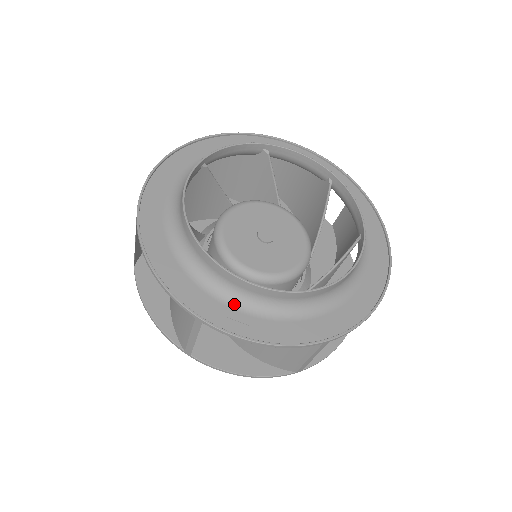
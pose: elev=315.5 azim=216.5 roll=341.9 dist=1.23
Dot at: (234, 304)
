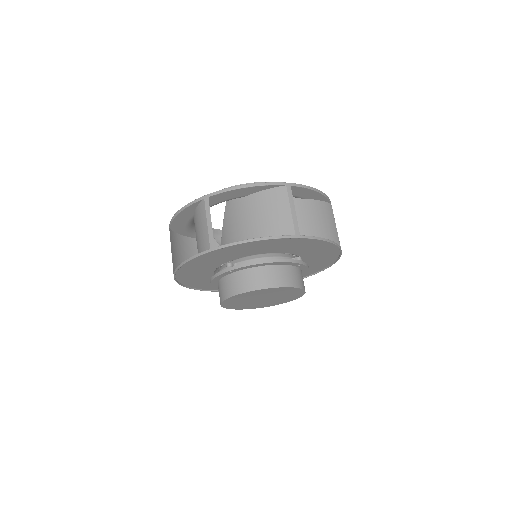
Dot at: (227, 199)
